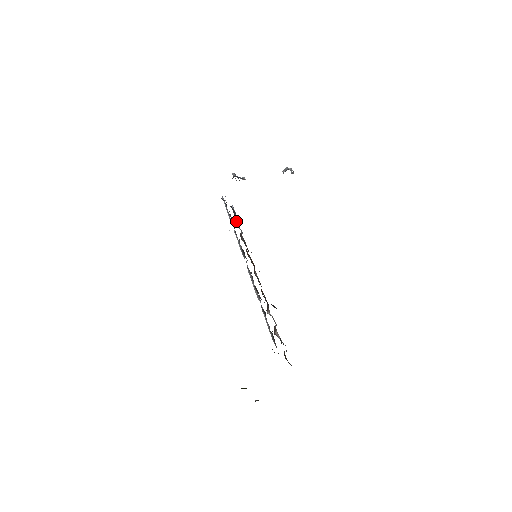
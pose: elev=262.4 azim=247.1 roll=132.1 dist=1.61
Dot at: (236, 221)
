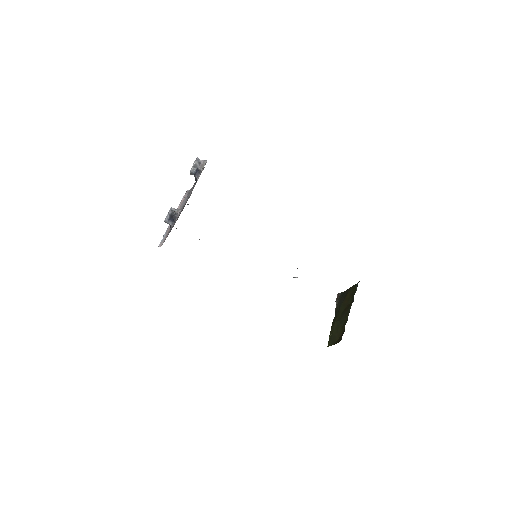
Dot at: occluded
